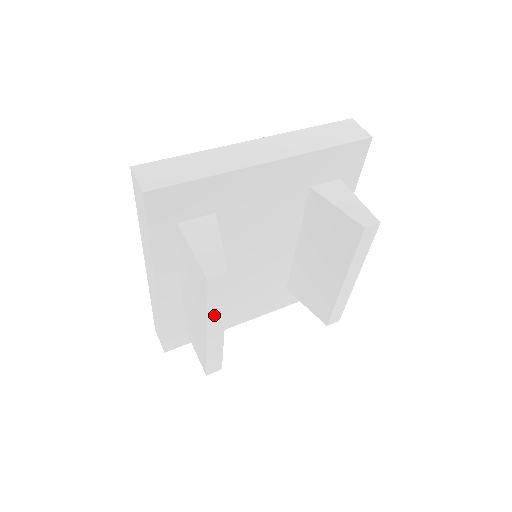
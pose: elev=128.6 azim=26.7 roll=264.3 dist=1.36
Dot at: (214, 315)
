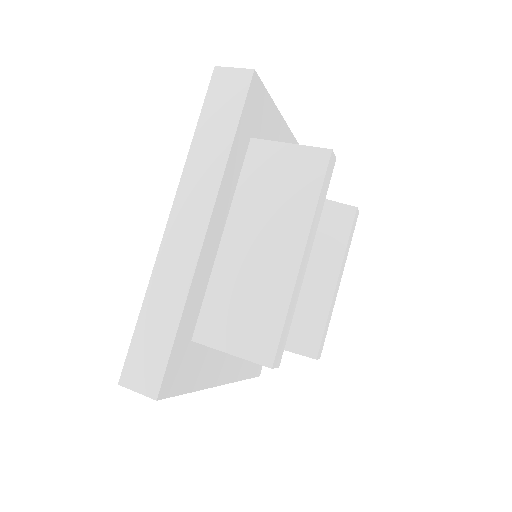
Dot at: (315, 222)
